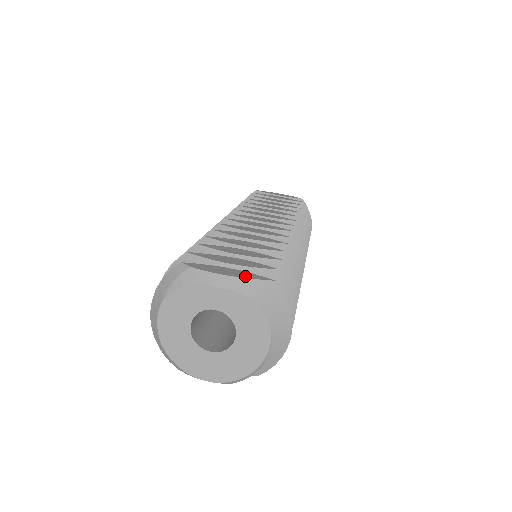
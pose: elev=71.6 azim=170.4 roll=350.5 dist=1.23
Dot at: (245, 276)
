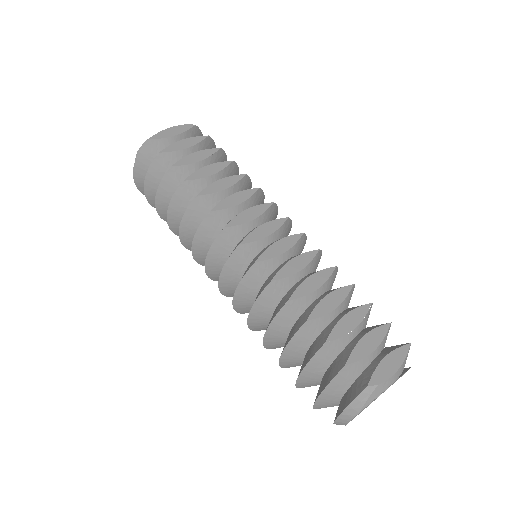
Dot at: (401, 358)
